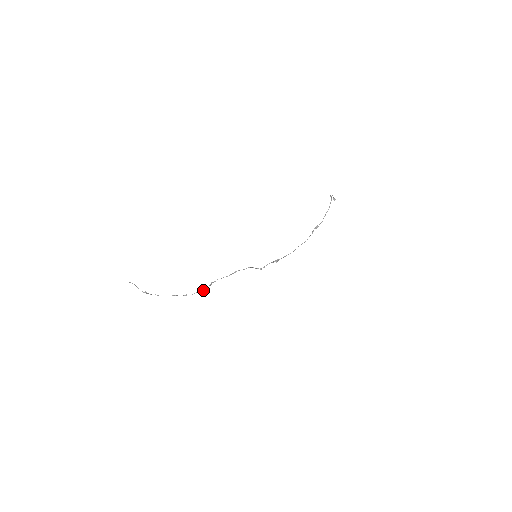
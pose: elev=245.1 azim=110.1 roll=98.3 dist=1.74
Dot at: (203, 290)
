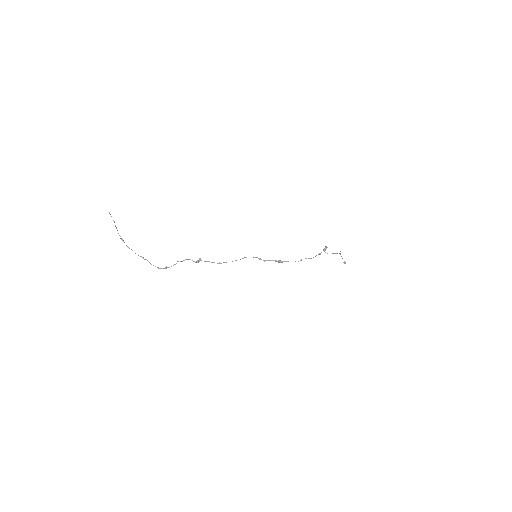
Dot at: occluded
